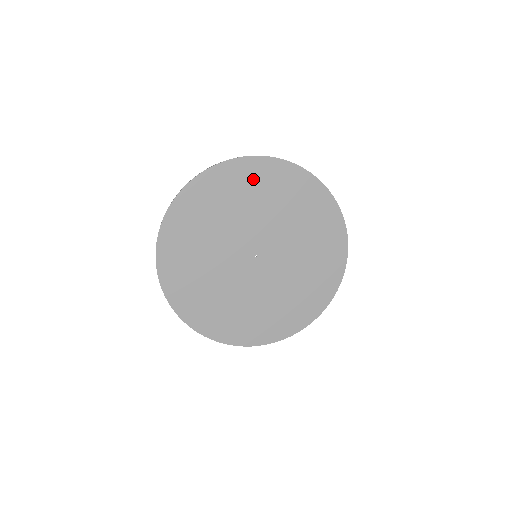
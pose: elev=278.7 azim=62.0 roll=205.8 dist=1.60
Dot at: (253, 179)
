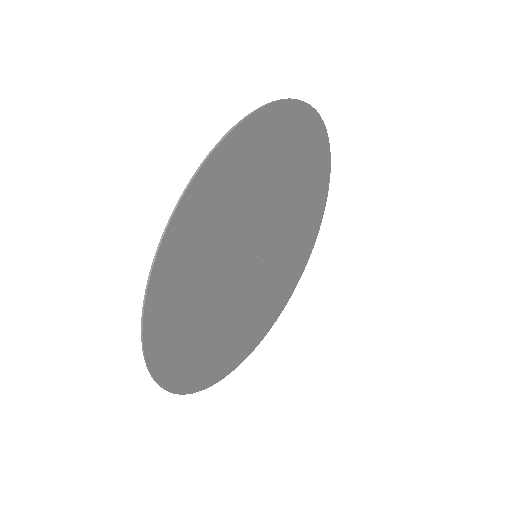
Dot at: (197, 228)
